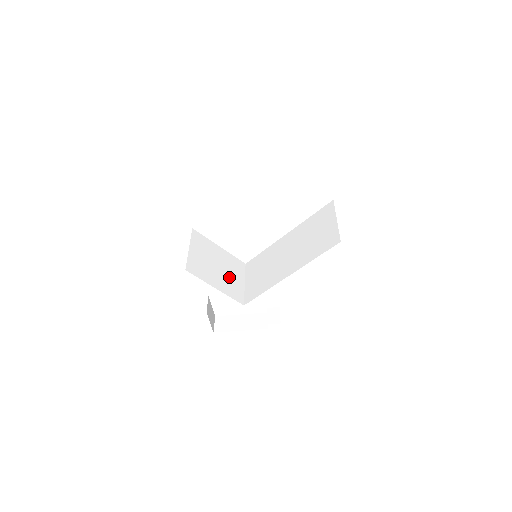
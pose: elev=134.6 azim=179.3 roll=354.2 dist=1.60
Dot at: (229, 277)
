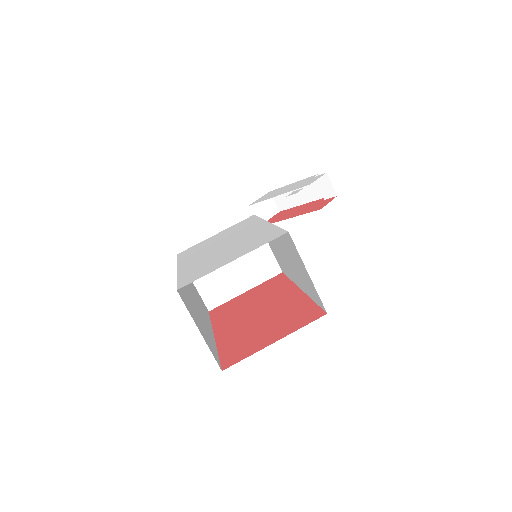
Dot at: (249, 260)
